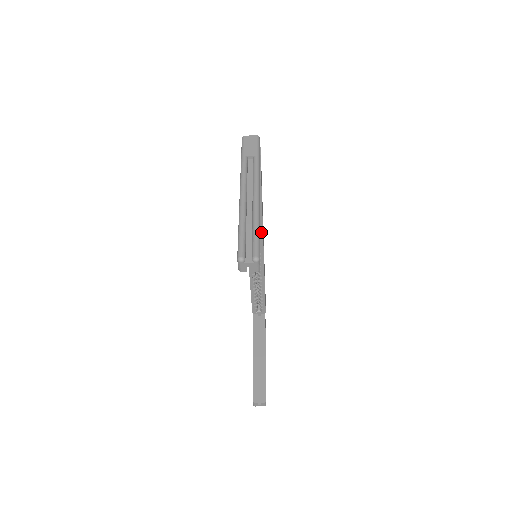
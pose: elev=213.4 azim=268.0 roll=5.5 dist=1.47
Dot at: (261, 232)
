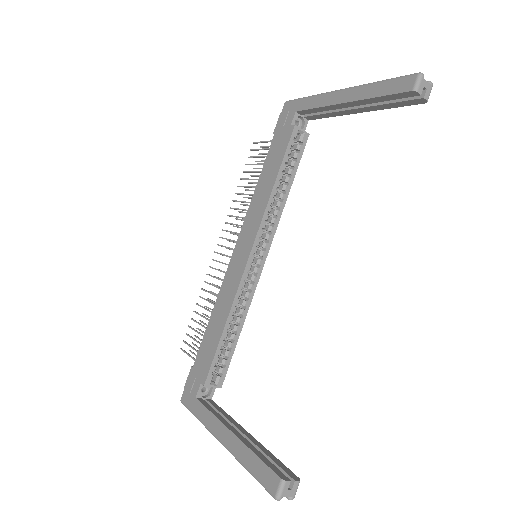
Dot at: (280, 211)
